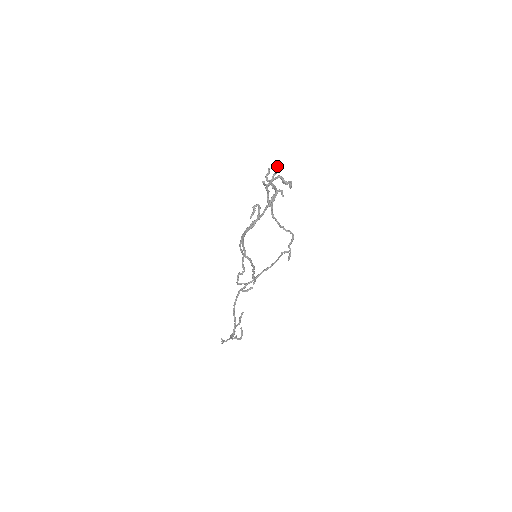
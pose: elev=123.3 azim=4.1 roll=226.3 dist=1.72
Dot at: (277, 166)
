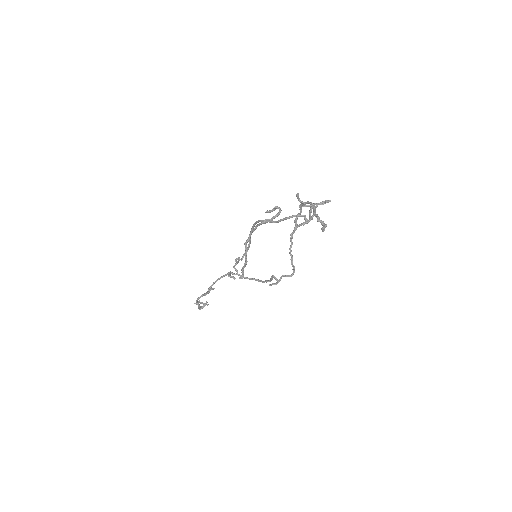
Dot at: (326, 200)
